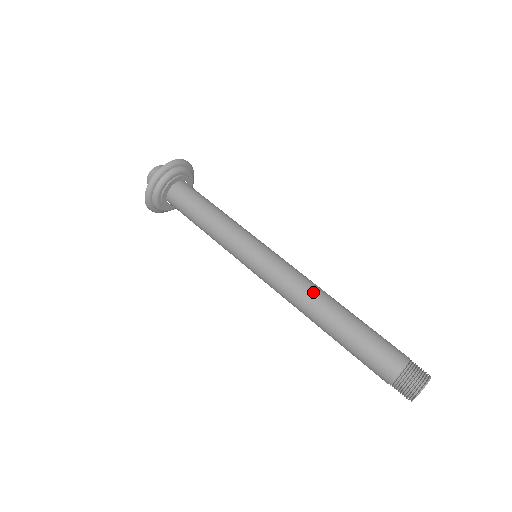
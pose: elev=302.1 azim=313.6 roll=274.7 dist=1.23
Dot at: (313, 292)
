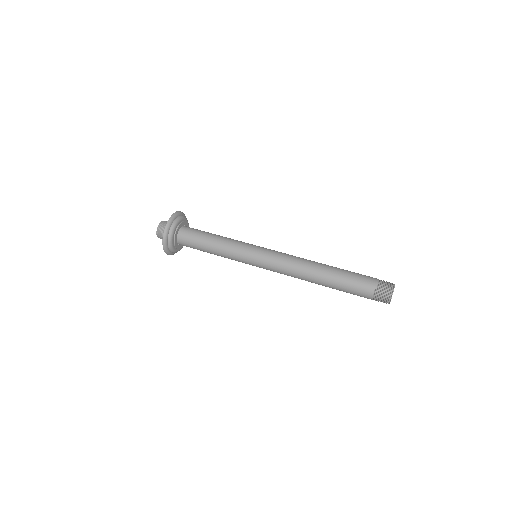
Dot at: occluded
